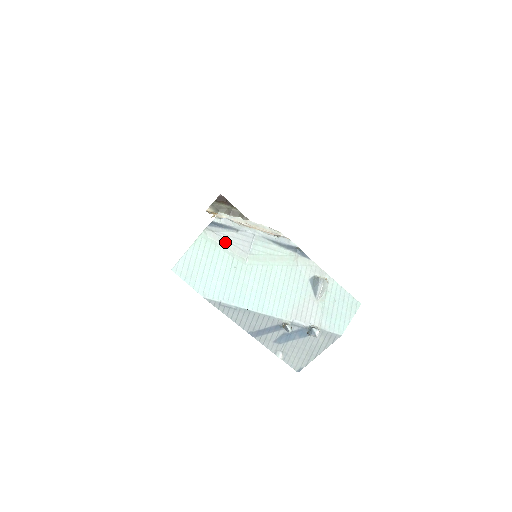
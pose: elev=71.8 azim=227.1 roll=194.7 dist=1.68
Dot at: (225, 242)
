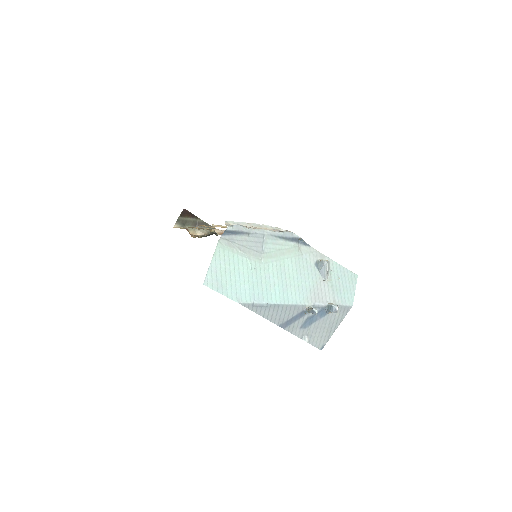
Dot at: (240, 247)
